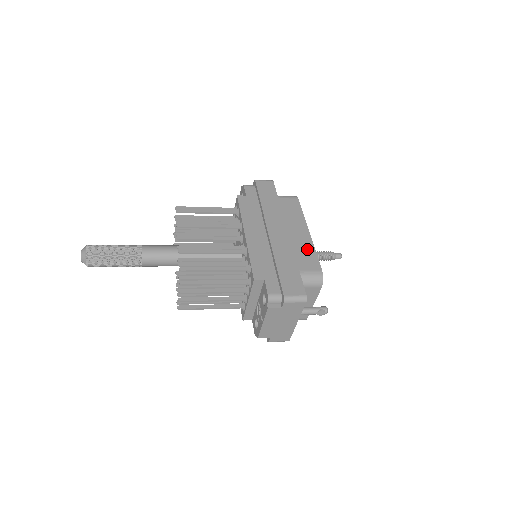
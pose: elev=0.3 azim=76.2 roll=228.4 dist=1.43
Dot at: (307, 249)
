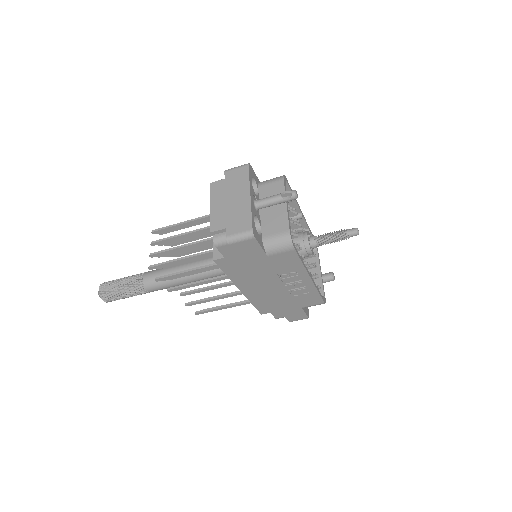
Dot at: occluded
